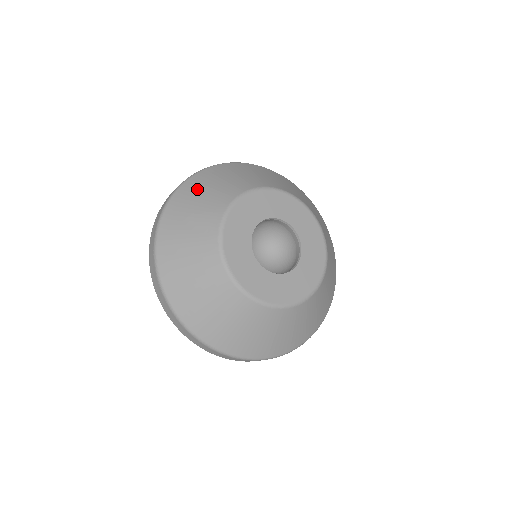
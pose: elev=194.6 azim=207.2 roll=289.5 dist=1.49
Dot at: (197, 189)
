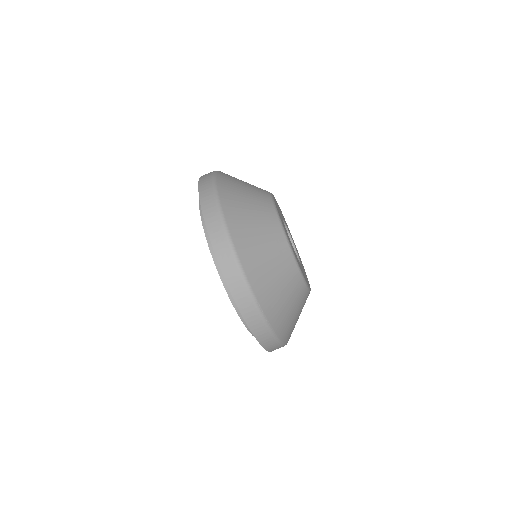
Dot at: occluded
